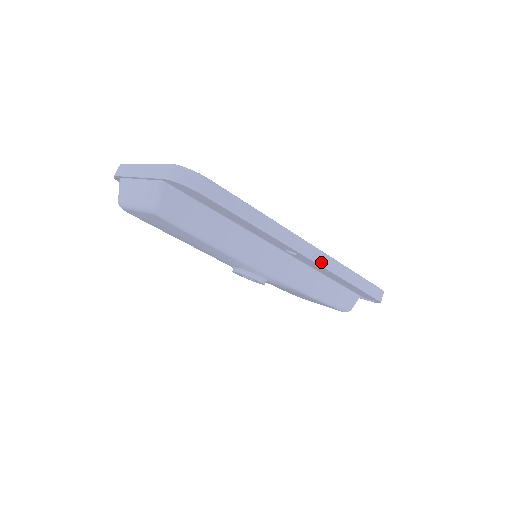
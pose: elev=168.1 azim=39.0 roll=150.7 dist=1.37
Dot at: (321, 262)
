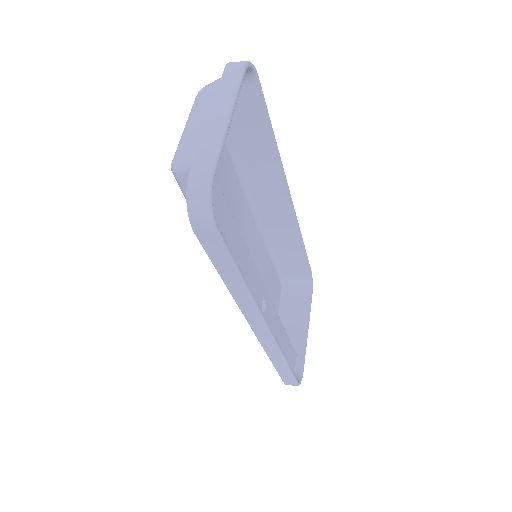
Dot at: (263, 341)
